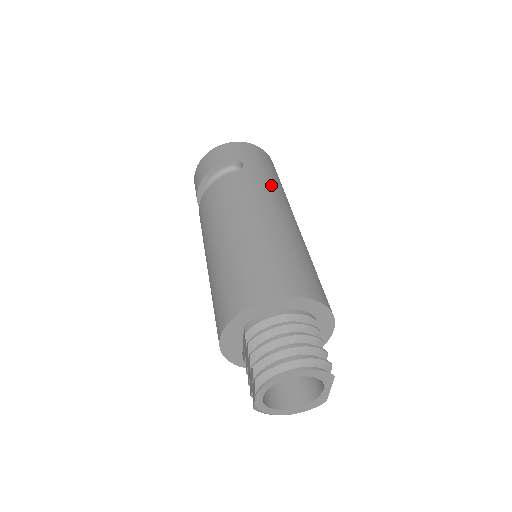
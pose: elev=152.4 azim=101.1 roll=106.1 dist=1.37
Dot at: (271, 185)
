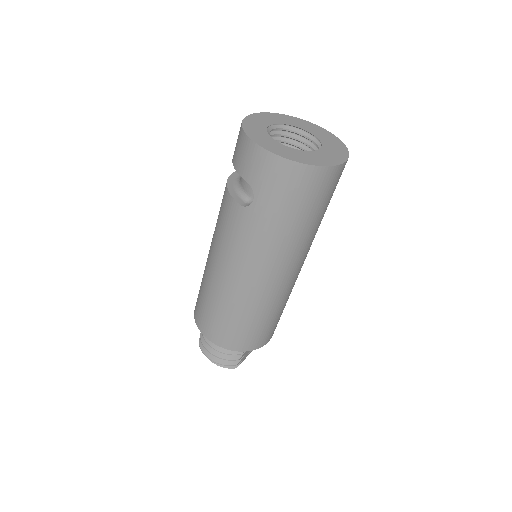
Dot at: (270, 241)
